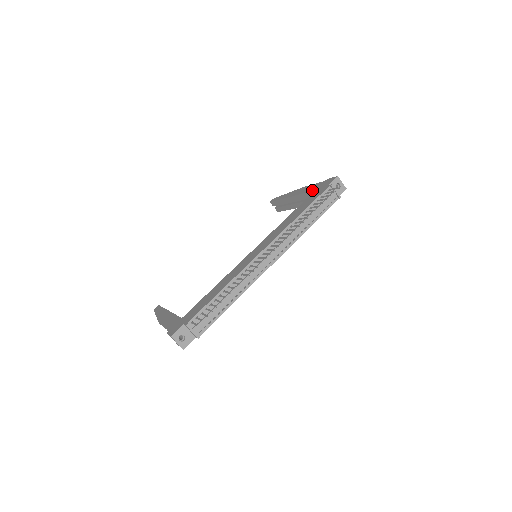
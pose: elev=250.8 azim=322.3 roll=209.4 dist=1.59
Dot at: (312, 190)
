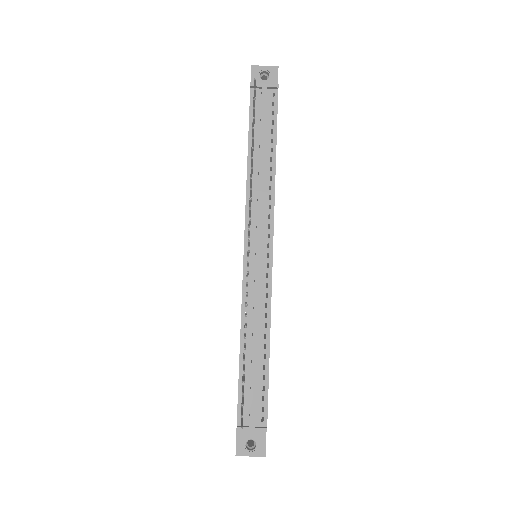
Dot at: occluded
